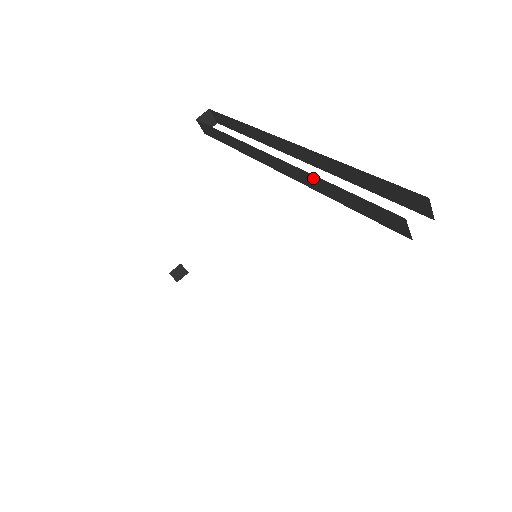
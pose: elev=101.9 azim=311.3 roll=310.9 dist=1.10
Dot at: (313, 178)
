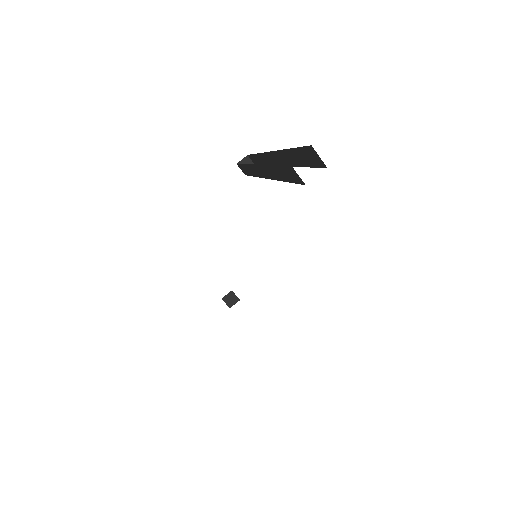
Dot at: (268, 167)
